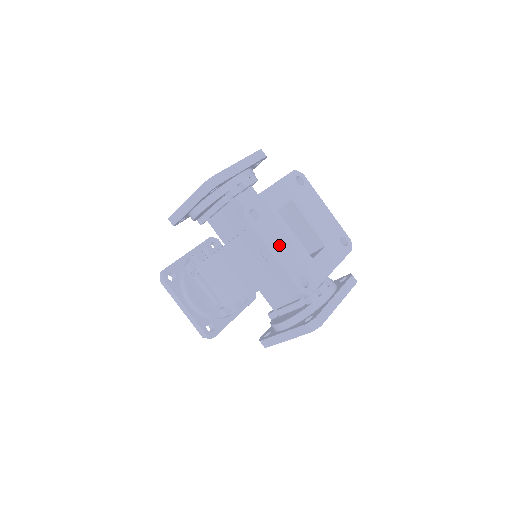
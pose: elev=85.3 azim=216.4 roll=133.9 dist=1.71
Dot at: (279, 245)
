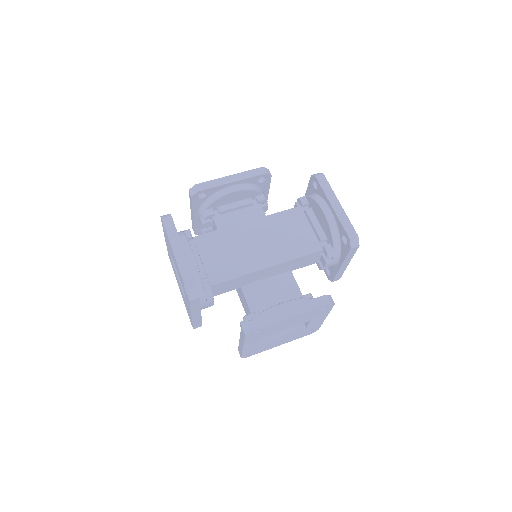
Dot at: occluded
